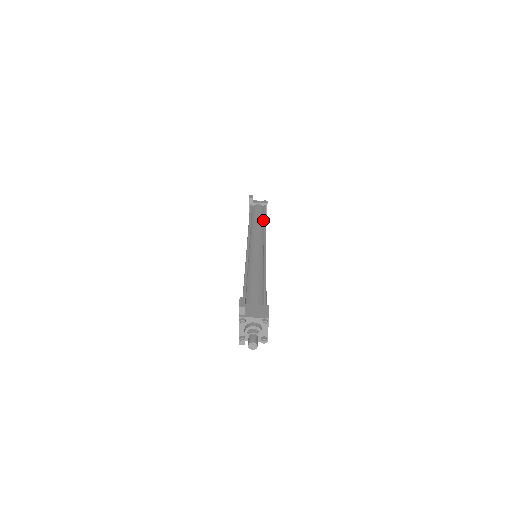
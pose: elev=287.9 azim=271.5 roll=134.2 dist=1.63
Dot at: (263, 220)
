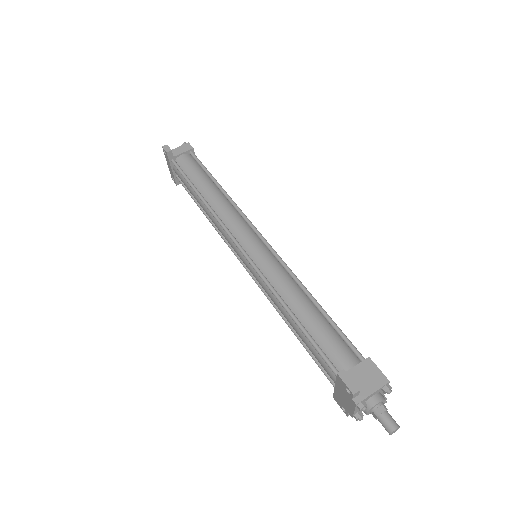
Dot at: (213, 184)
